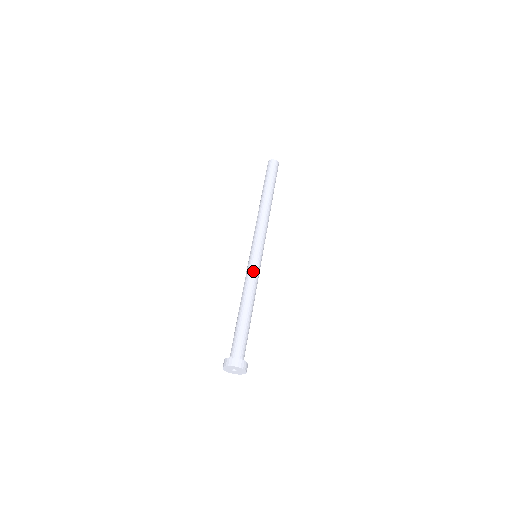
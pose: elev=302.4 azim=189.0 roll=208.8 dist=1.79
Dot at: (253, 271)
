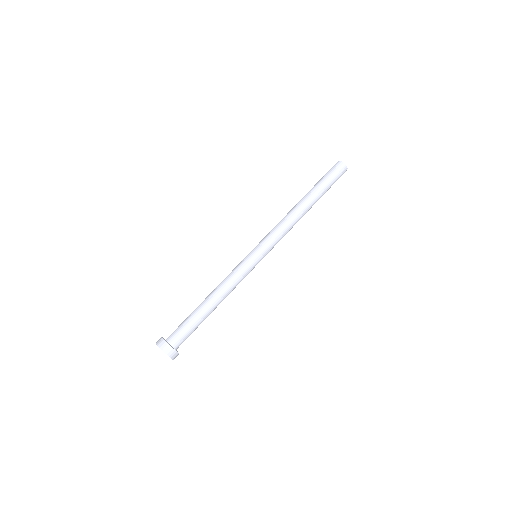
Dot at: (237, 268)
